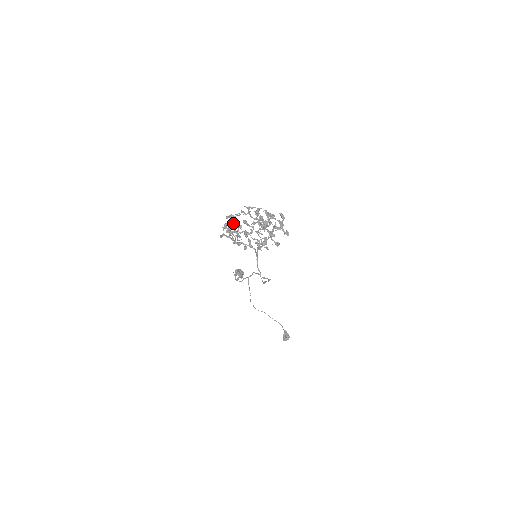
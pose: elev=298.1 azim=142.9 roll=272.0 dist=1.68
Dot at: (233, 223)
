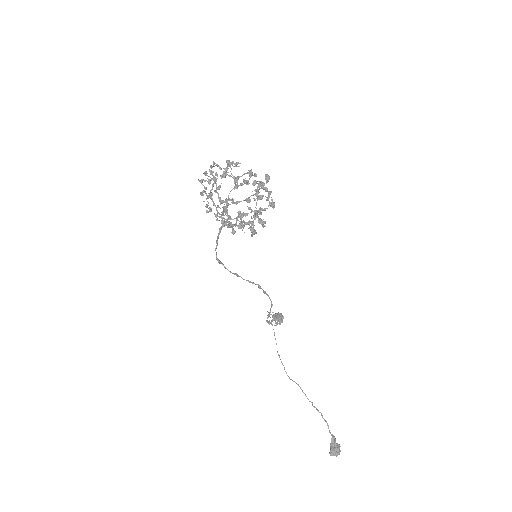
Dot at: (226, 198)
